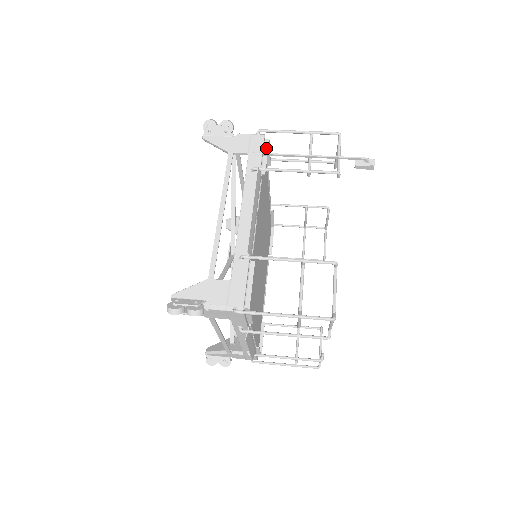
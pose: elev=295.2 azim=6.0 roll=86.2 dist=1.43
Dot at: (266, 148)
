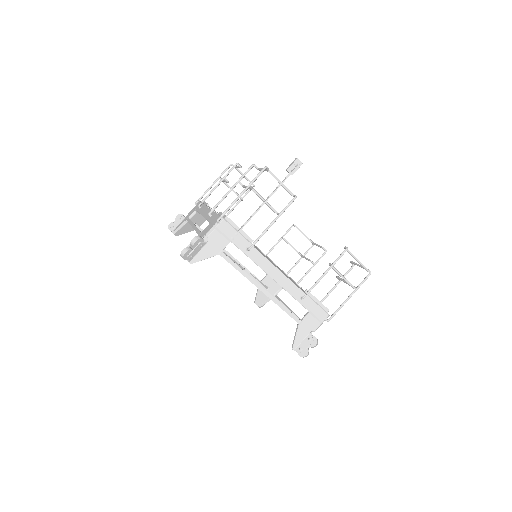
Dot at: (233, 225)
